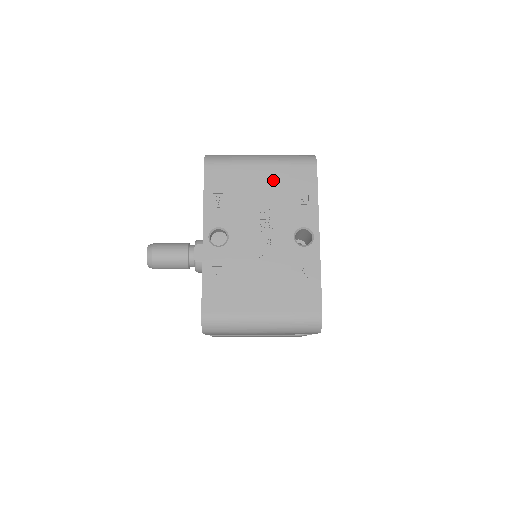
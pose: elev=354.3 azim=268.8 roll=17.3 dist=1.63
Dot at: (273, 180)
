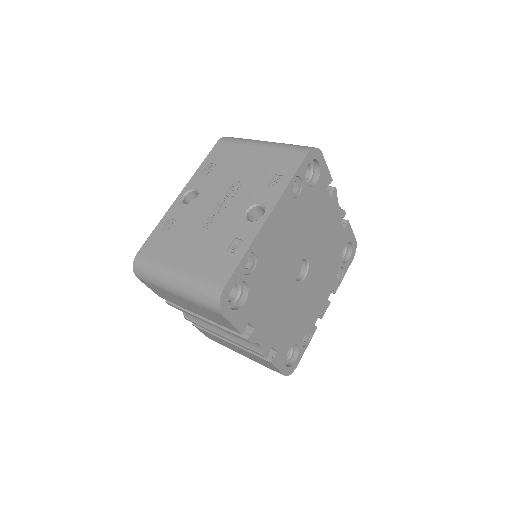
Dot at: (261, 159)
